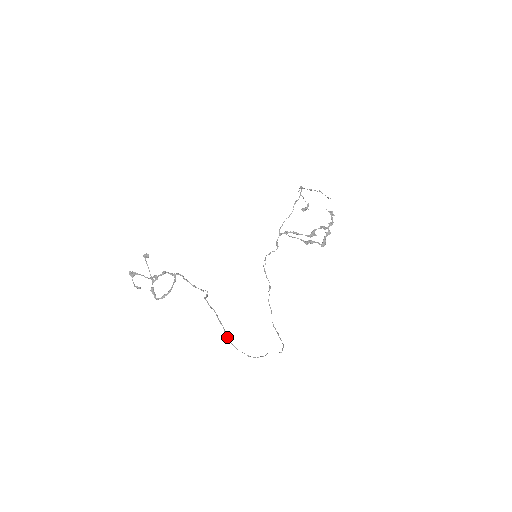
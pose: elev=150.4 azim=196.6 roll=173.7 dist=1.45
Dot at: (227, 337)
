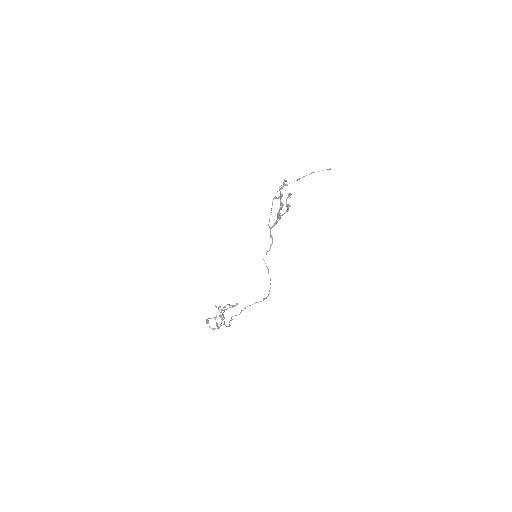
Dot at: (224, 322)
